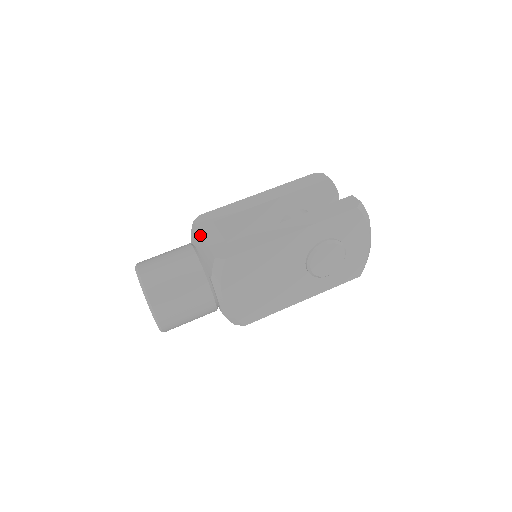
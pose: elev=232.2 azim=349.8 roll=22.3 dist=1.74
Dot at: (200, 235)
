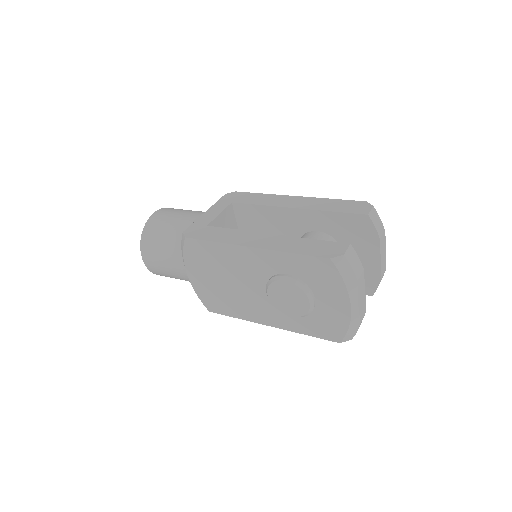
Dot at: (210, 208)
